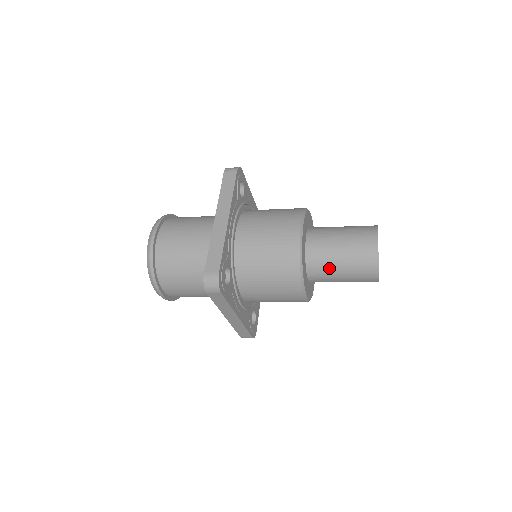
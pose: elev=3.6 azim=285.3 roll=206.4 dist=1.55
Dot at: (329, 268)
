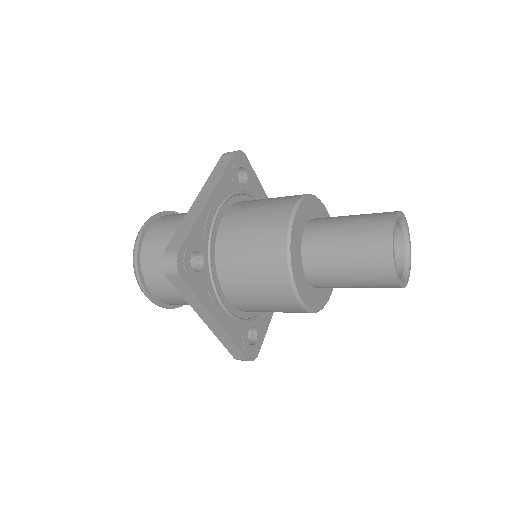
Dot at: (330, 262)
